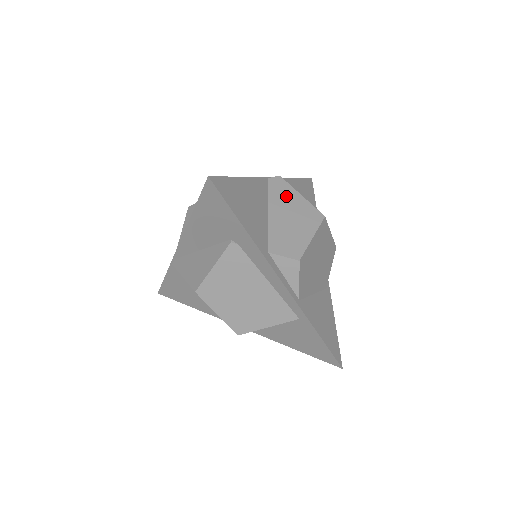
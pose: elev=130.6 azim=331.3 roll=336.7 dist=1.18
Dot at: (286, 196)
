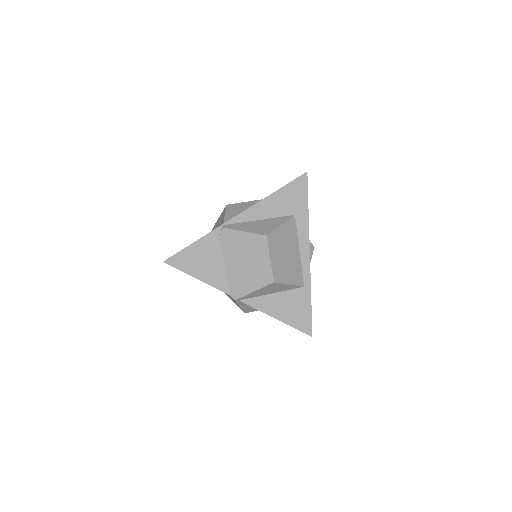
Dot at: occluded
